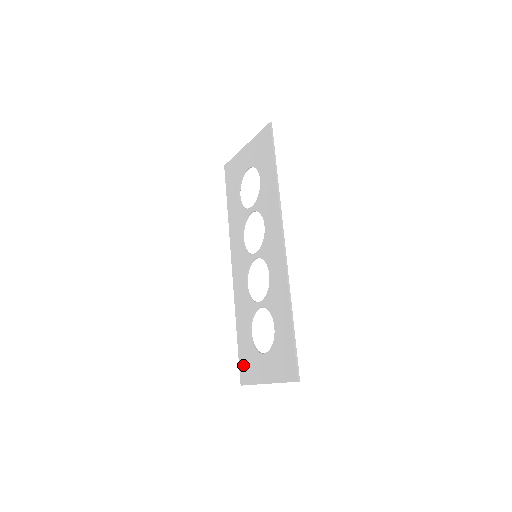
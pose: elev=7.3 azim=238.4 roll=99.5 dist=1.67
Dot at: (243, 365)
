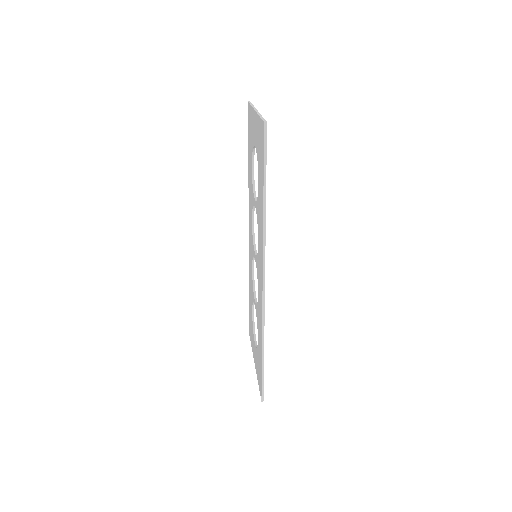
Dot at: (250, 326)
